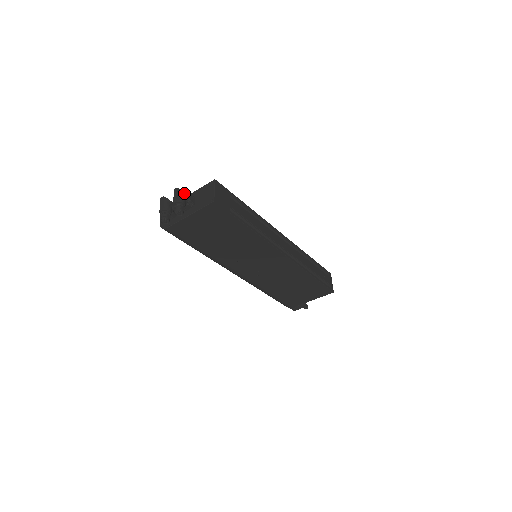
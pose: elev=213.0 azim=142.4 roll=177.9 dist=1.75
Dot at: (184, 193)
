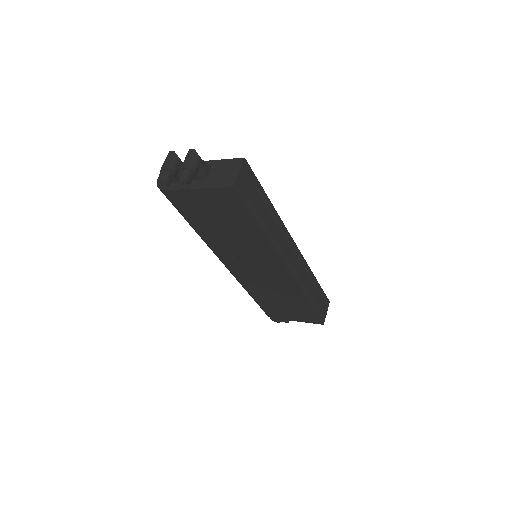
Dot at: (200, 159)
